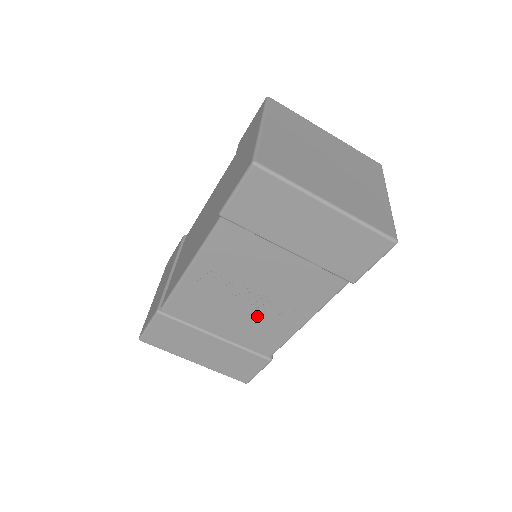
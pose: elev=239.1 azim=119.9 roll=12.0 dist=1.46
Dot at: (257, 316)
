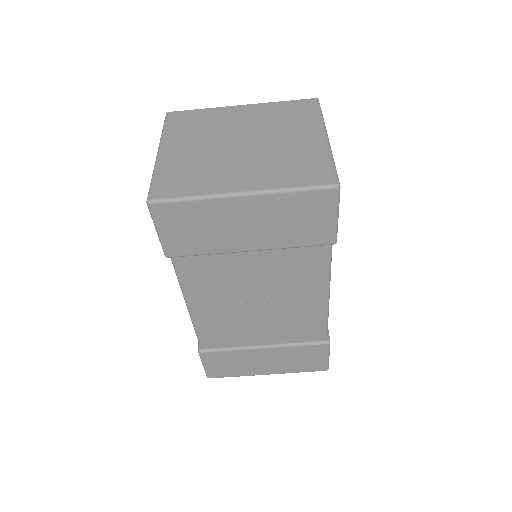
Dot at: (280, 315)
